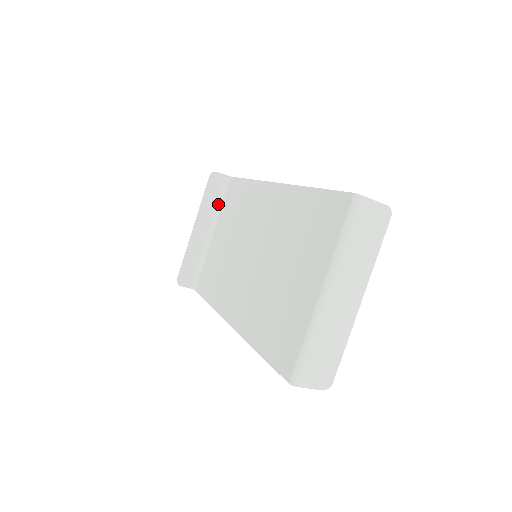
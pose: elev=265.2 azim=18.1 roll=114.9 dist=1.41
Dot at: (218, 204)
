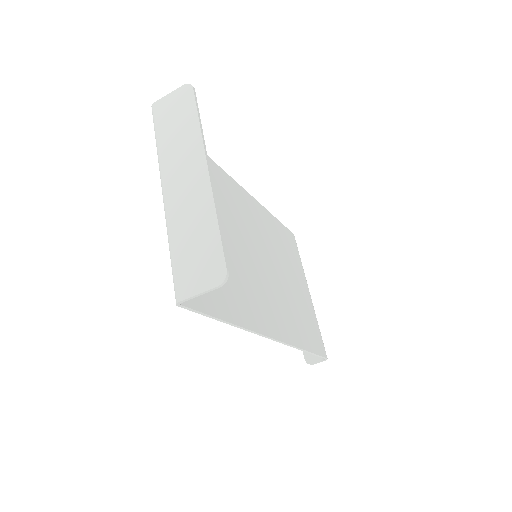
Dot at: occluded
